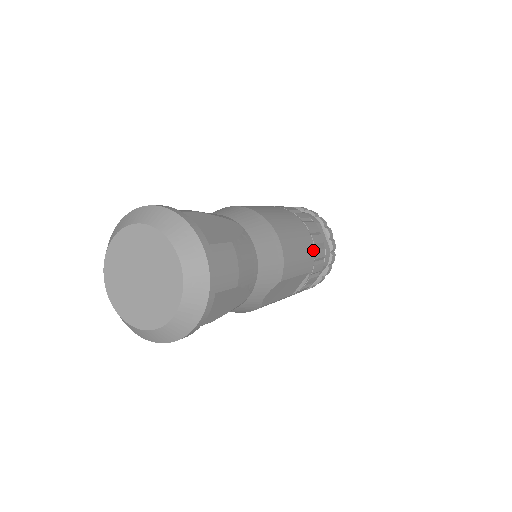
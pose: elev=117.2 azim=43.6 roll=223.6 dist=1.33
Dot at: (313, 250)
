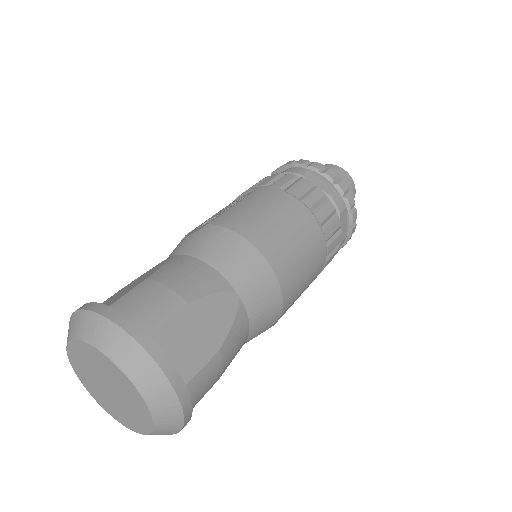
Dot at: (323, 264)
